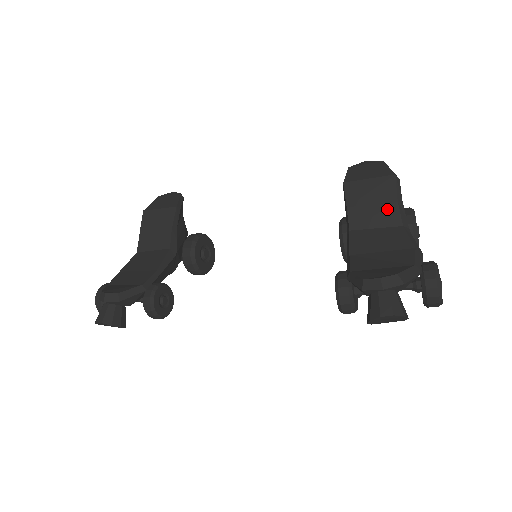
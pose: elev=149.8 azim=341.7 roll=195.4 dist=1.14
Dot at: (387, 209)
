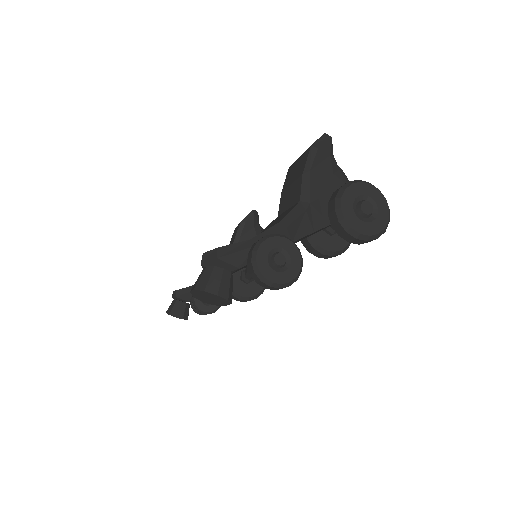
Dot at: (296, 186)
